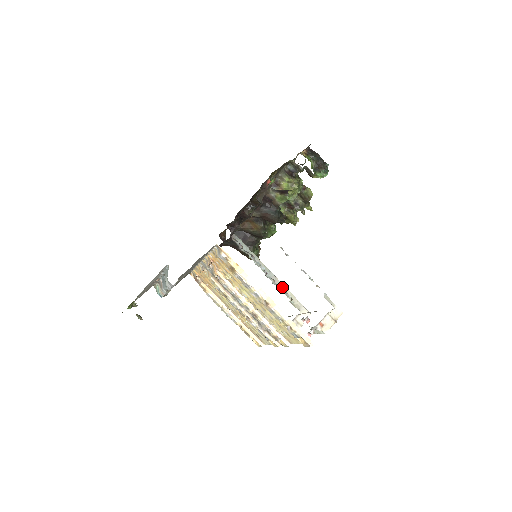
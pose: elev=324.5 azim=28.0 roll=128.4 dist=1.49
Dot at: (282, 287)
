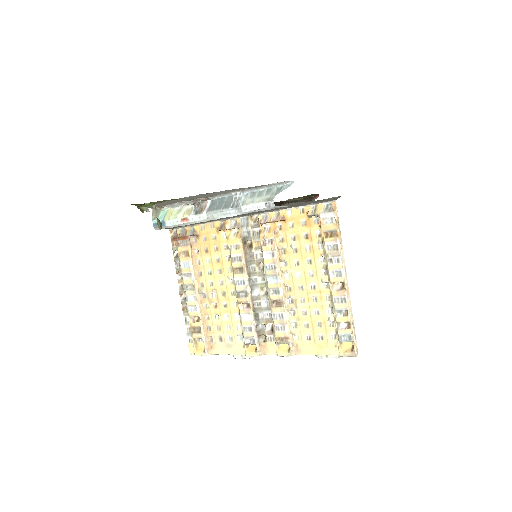
Dot at: occluded
